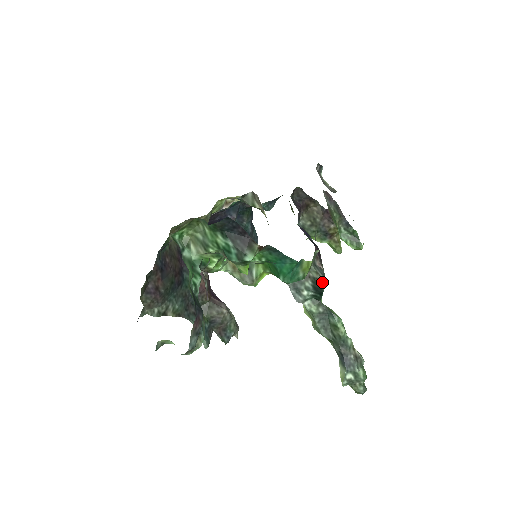
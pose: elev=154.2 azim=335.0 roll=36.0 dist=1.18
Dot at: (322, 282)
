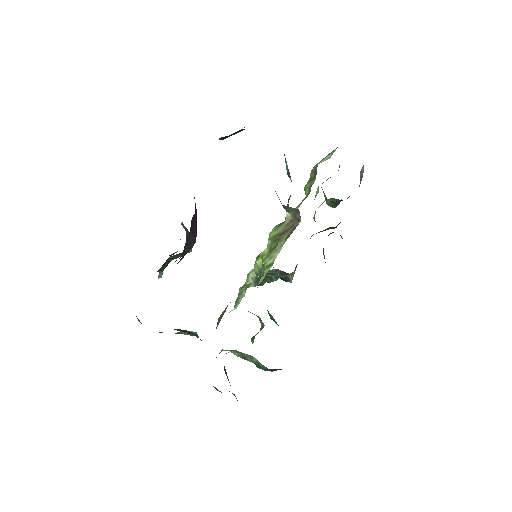
Dot at: (291, 282)
